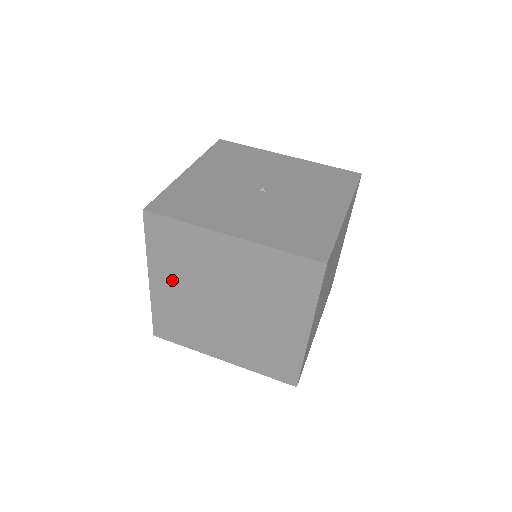
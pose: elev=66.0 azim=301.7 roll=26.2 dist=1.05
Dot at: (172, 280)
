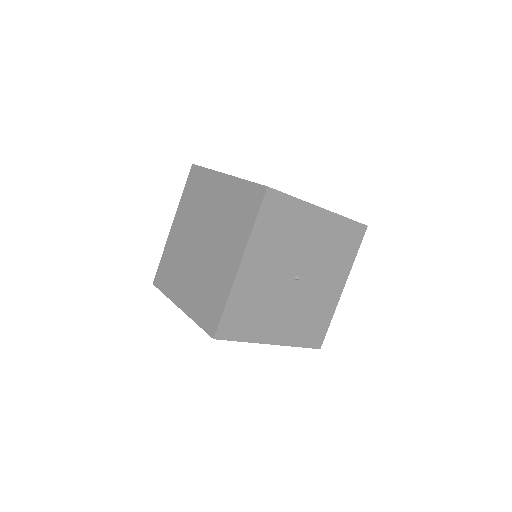
Dot at: occluded
